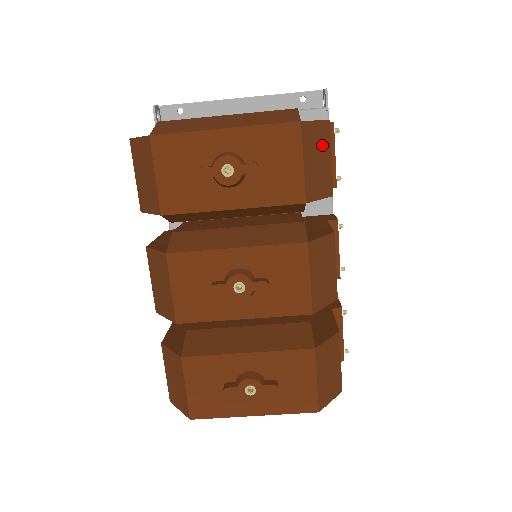
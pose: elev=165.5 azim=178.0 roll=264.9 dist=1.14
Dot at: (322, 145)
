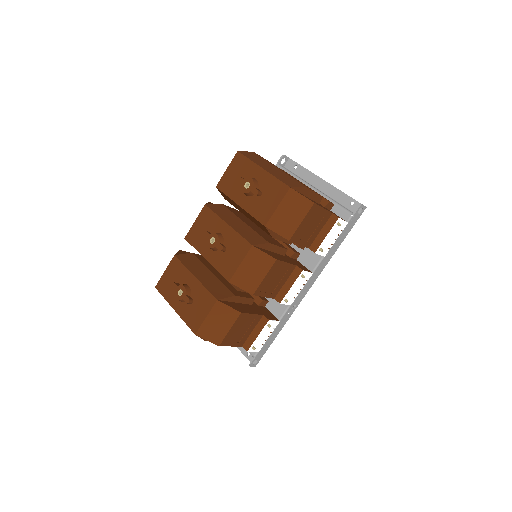
Dot at: (299, 210)
